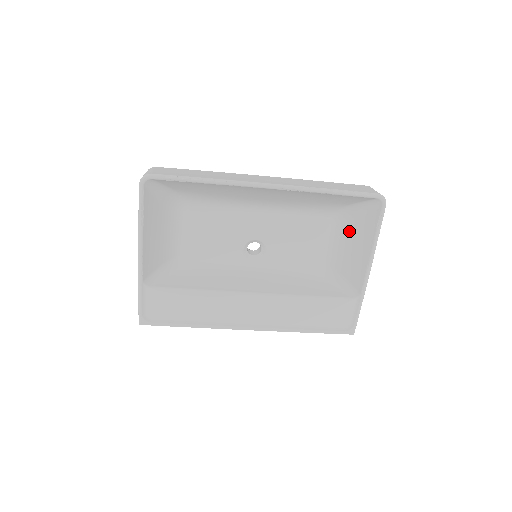
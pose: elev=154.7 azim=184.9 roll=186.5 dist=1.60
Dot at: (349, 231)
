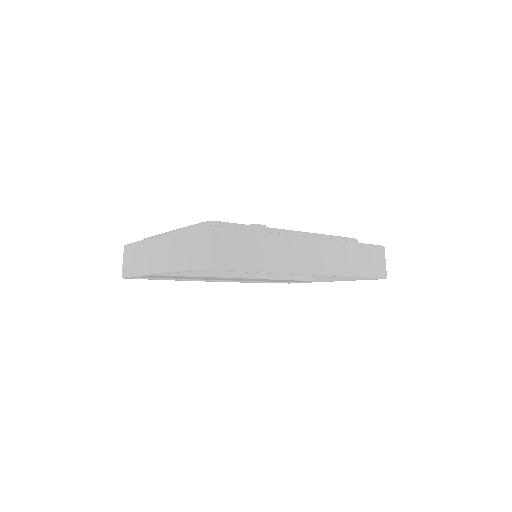
Dot at: occluded
